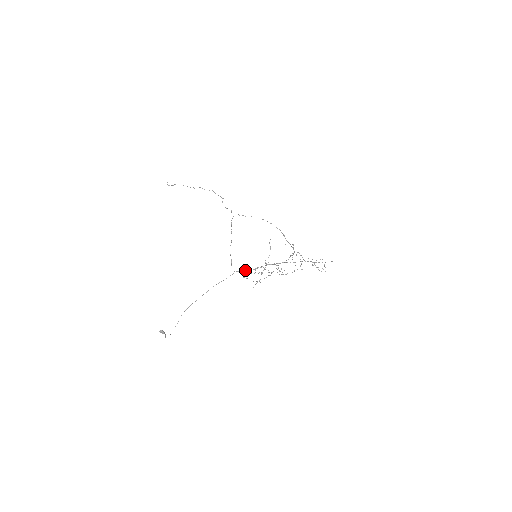
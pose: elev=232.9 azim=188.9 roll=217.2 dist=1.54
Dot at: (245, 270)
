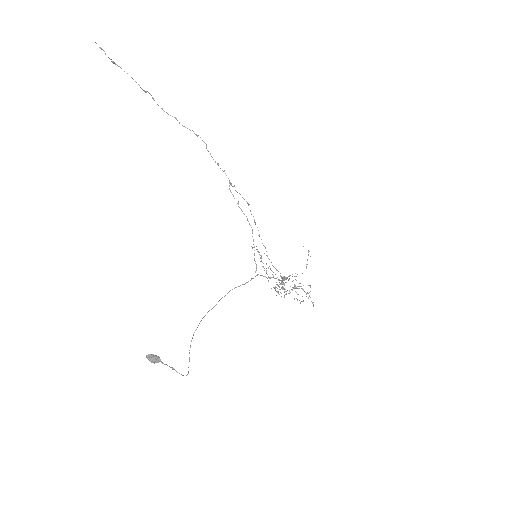
Dot at: (272, 277)
